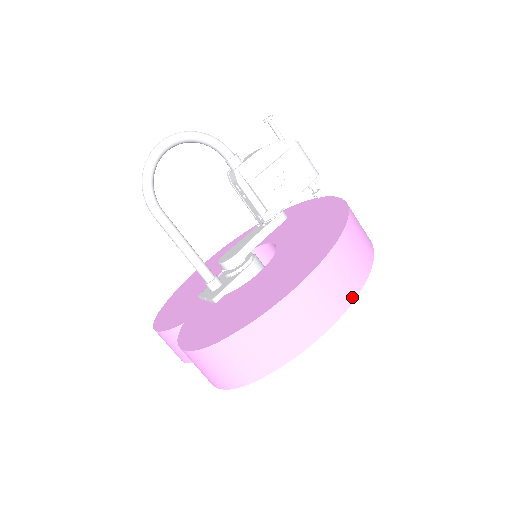
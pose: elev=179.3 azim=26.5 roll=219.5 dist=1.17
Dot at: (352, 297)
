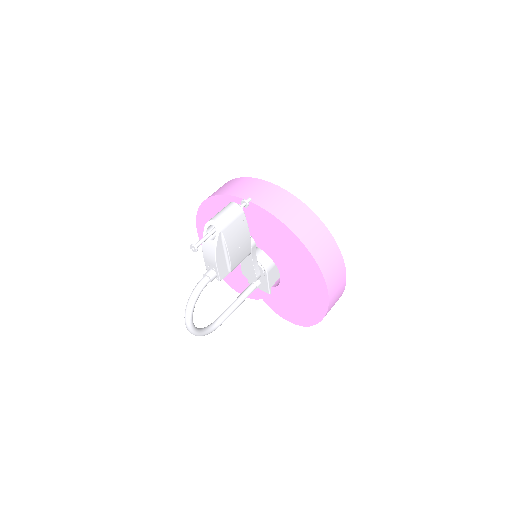
Dot at: (344, 271)
